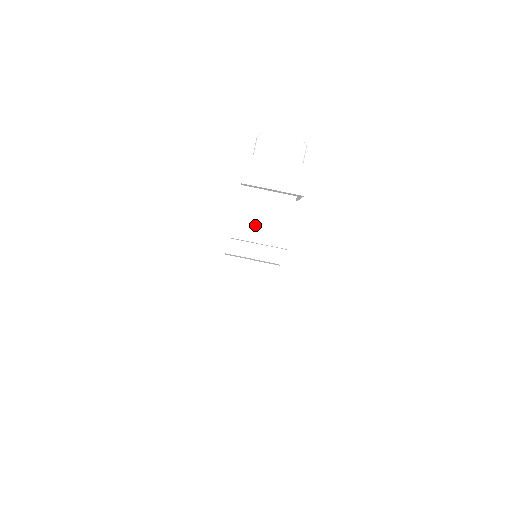
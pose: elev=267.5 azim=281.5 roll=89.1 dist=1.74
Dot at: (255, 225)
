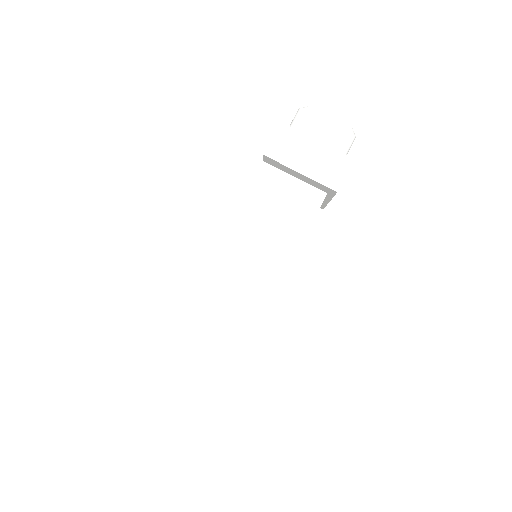
Dot at: occluded
